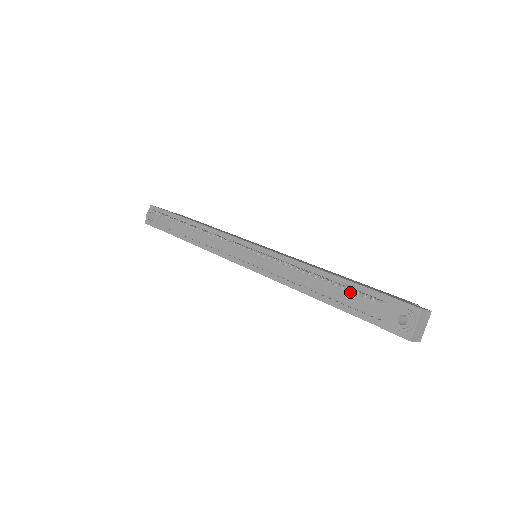
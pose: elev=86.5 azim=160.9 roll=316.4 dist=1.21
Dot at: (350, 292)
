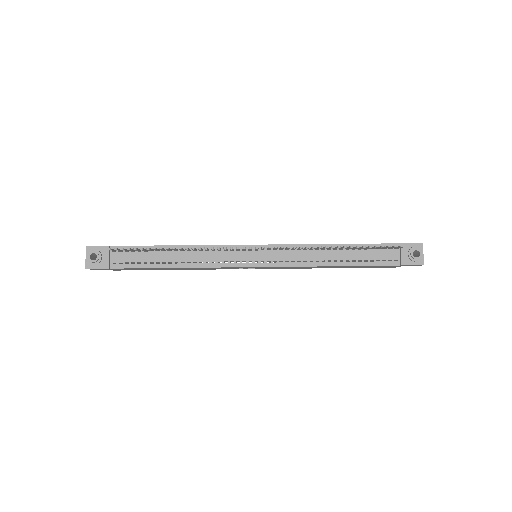
Dot at: (368, 251)
